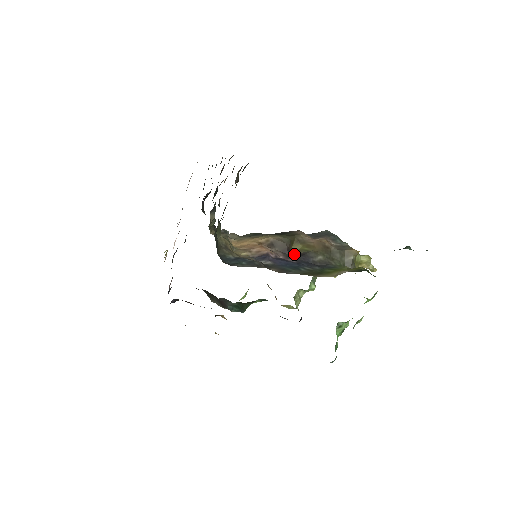
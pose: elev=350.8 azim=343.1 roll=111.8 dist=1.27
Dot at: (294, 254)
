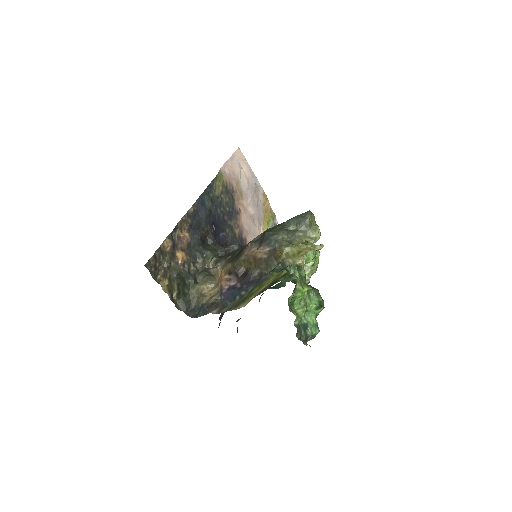
Dot at: (244, 274)
